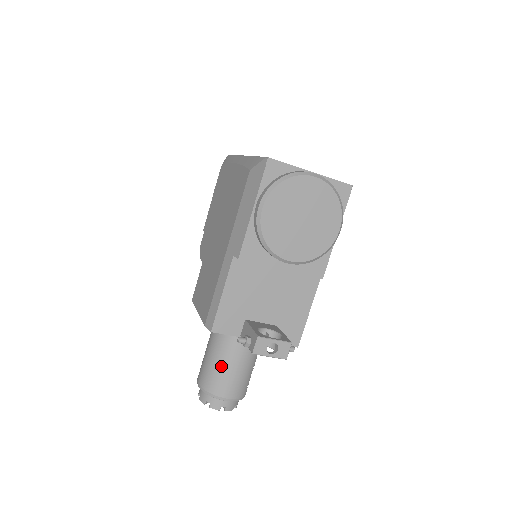
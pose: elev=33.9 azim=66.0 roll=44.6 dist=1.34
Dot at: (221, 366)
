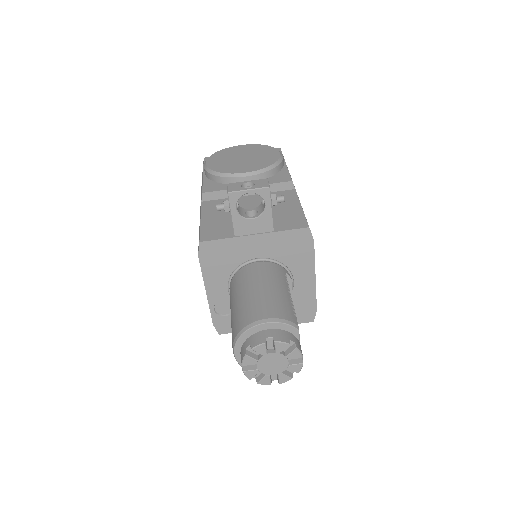
Dot at: (243, 299)
